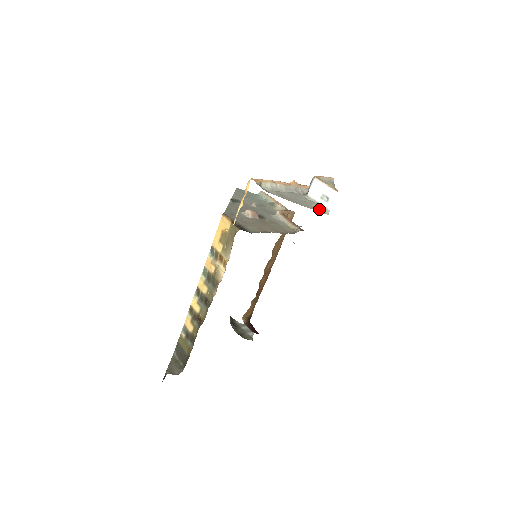
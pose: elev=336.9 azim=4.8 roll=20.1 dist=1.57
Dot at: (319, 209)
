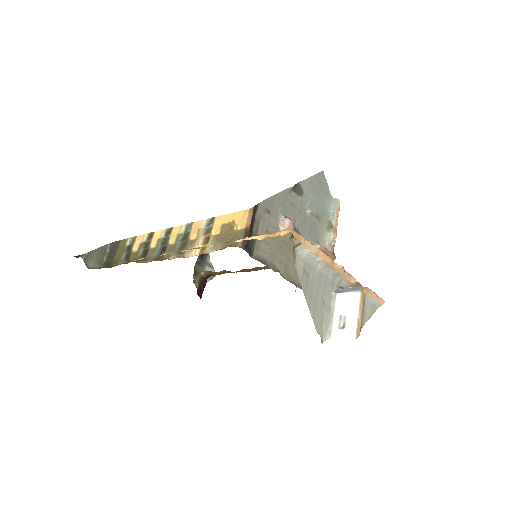
Dot at: (323, 326)
